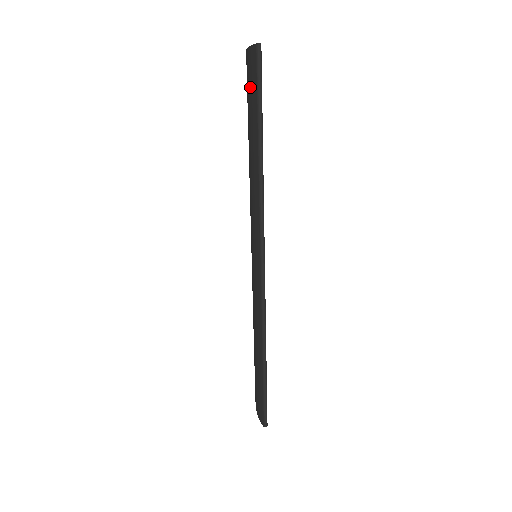
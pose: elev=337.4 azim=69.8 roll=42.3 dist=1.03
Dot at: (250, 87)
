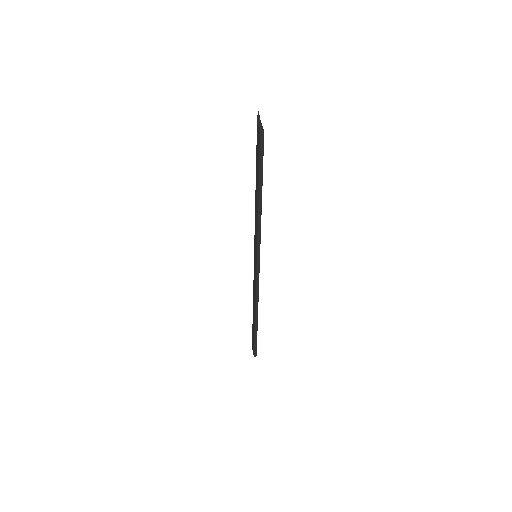
Dot at: (256, 151)
